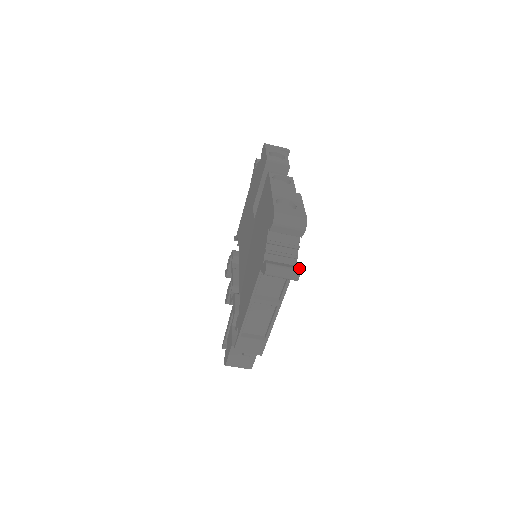
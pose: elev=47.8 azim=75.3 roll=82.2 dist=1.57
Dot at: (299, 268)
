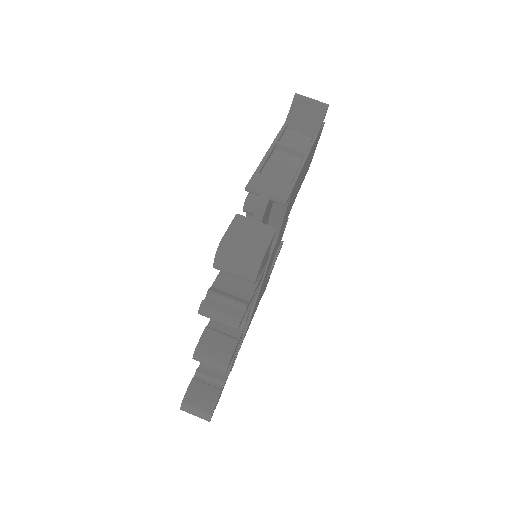
Dot at: (326, 112)
